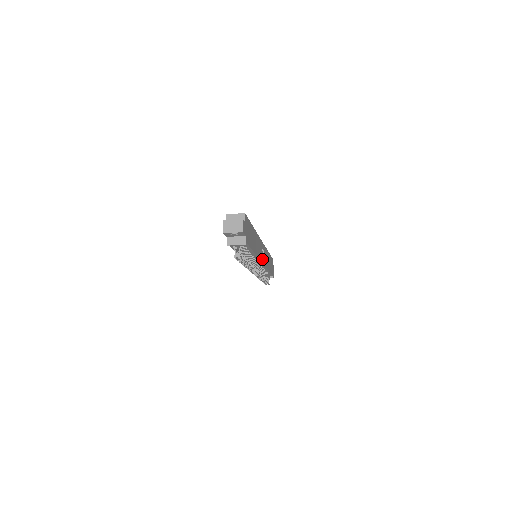
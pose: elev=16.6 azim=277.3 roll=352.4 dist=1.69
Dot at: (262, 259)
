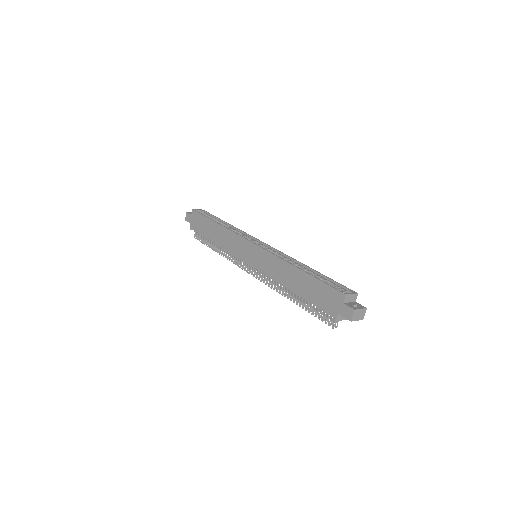
Dot at: occluded
